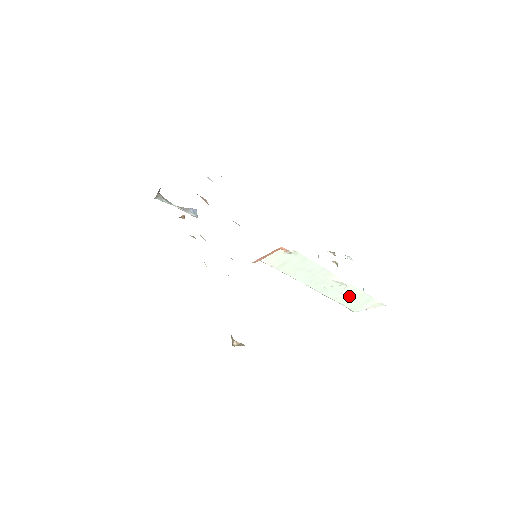
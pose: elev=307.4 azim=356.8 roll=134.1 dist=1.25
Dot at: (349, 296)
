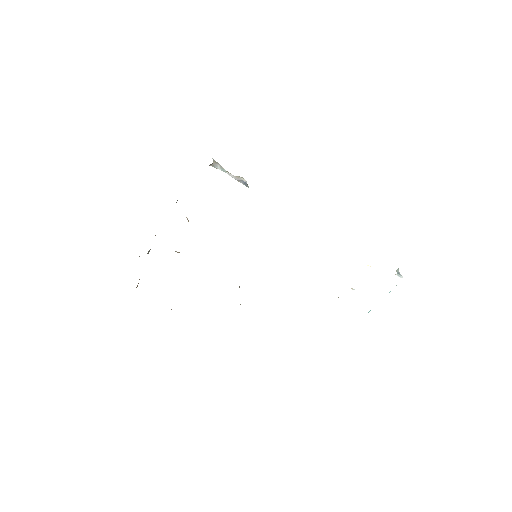
Dot at: occluded
